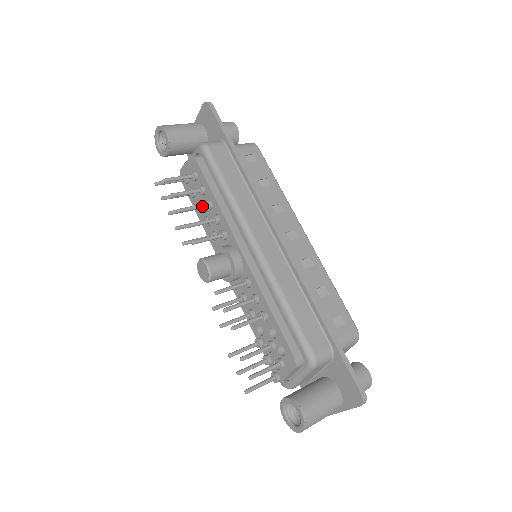
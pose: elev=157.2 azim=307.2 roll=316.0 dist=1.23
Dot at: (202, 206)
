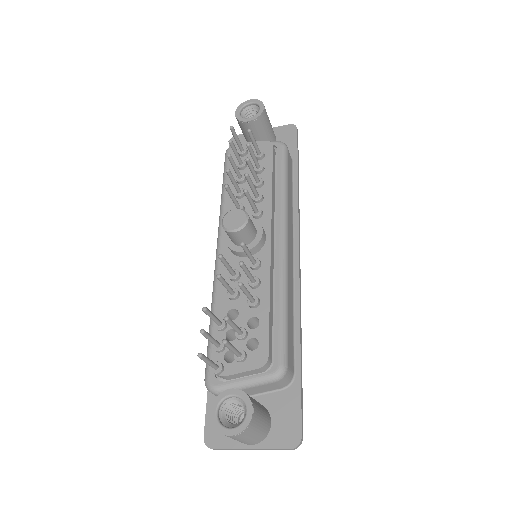
Dot at: (257, 178)
